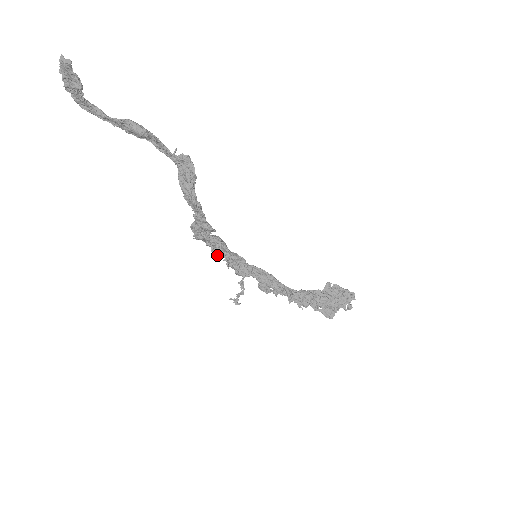
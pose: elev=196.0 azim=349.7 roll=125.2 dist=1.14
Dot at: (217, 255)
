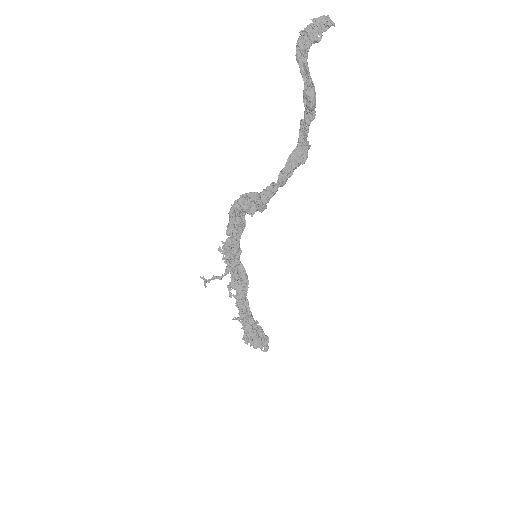
Dot at: (227, 233)
